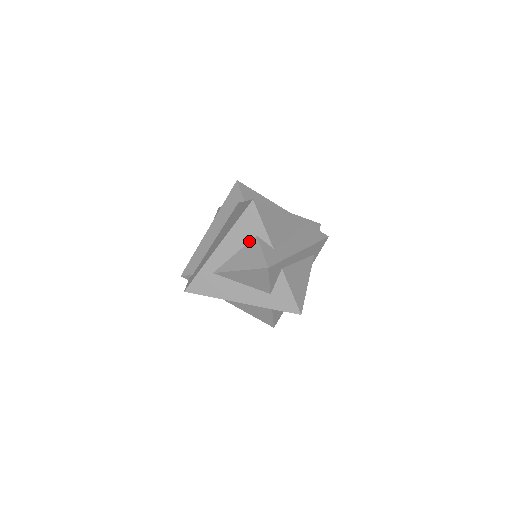
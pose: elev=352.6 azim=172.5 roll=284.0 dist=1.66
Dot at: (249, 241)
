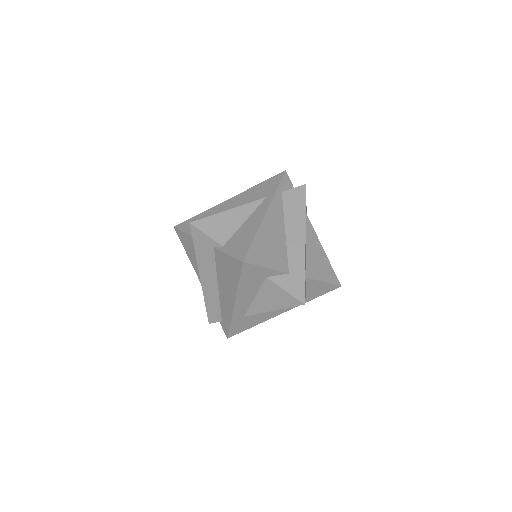
Dot at: (261, 284)
